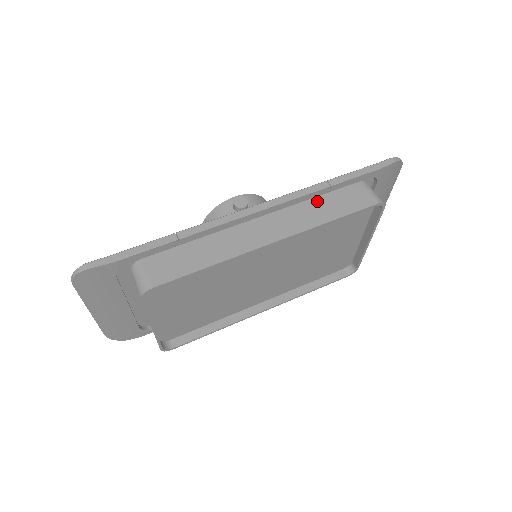
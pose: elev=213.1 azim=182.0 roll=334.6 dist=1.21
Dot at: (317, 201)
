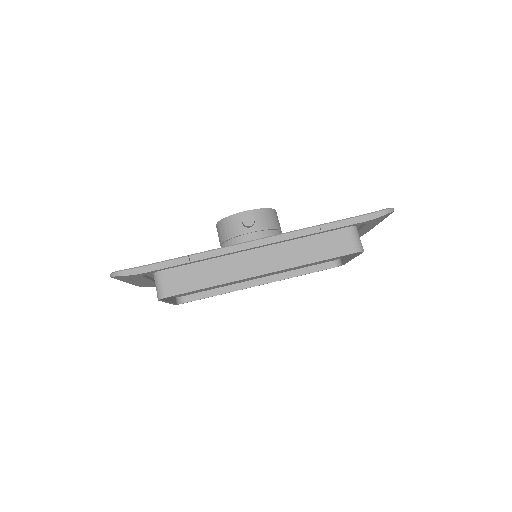
Dot at: (307, 241)
